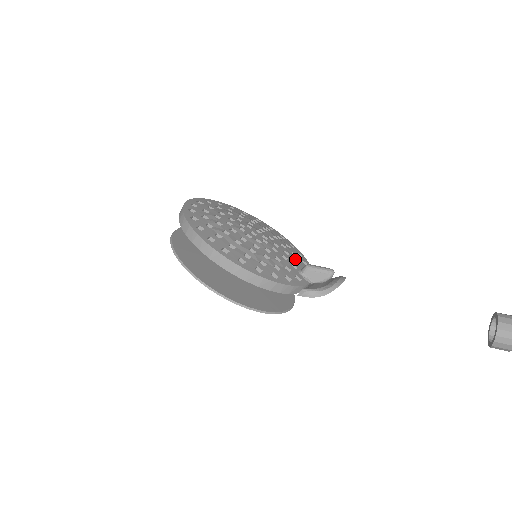
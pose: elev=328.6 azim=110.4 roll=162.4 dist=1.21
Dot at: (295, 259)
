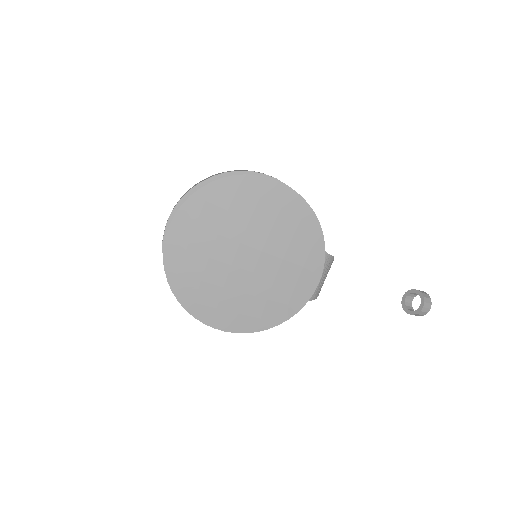
Dot at: occluded
